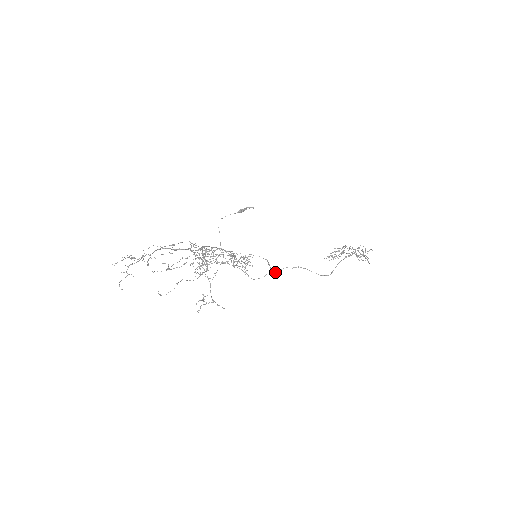
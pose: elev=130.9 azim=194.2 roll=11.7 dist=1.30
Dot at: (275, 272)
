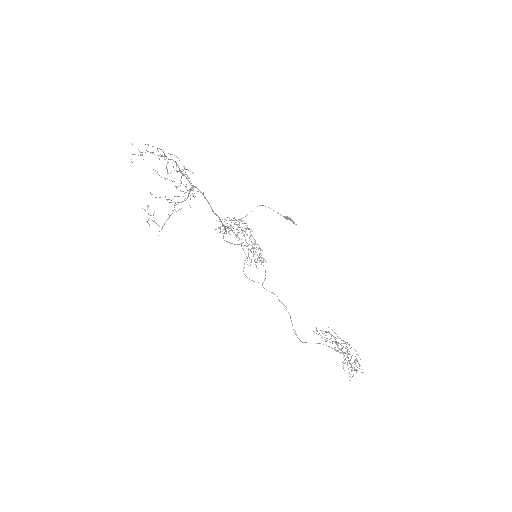
Dot at: occluded
